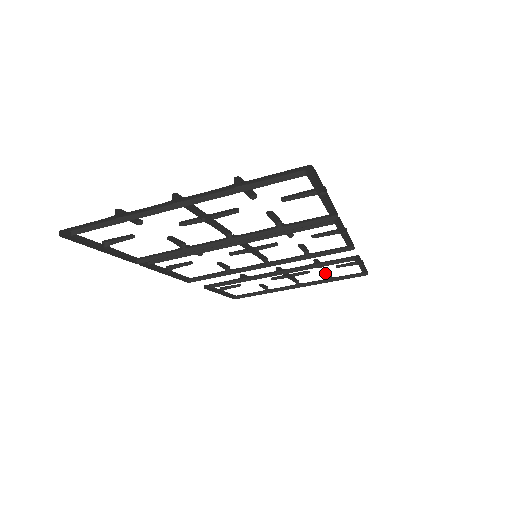
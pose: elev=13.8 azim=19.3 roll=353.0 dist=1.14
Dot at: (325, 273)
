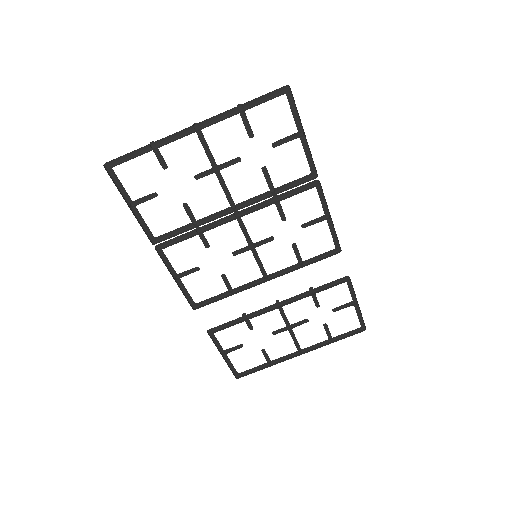
Dot at: occluded
